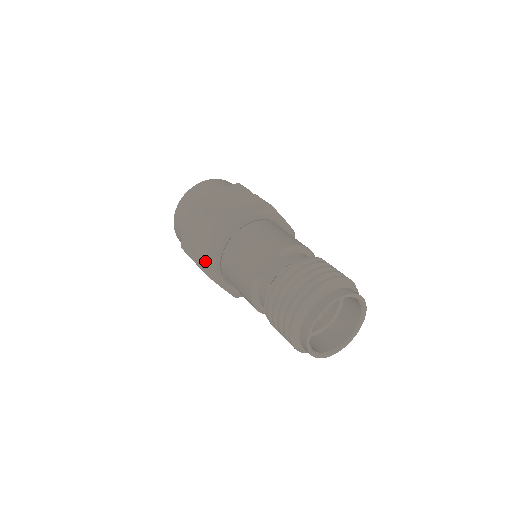
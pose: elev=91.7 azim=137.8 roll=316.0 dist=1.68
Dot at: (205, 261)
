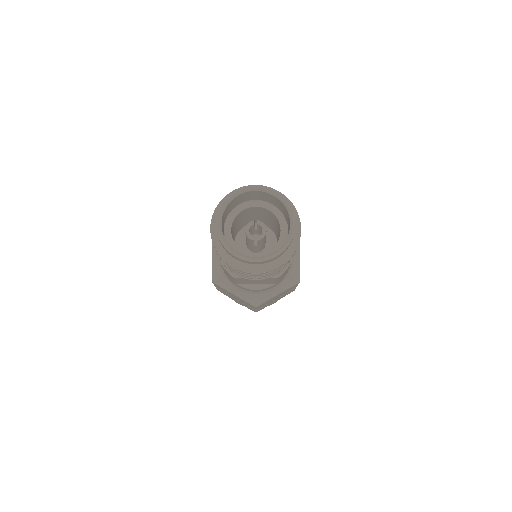
Dot at: occluded
